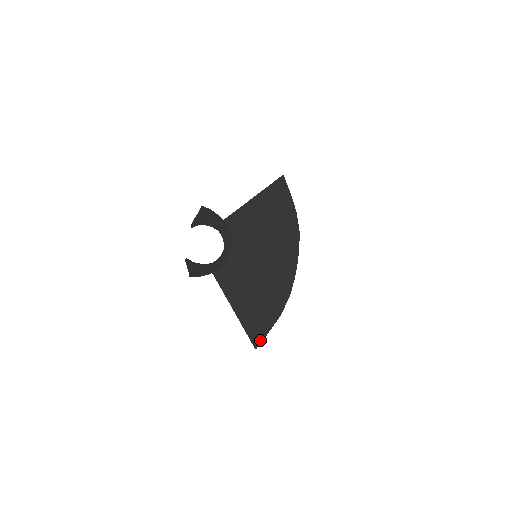
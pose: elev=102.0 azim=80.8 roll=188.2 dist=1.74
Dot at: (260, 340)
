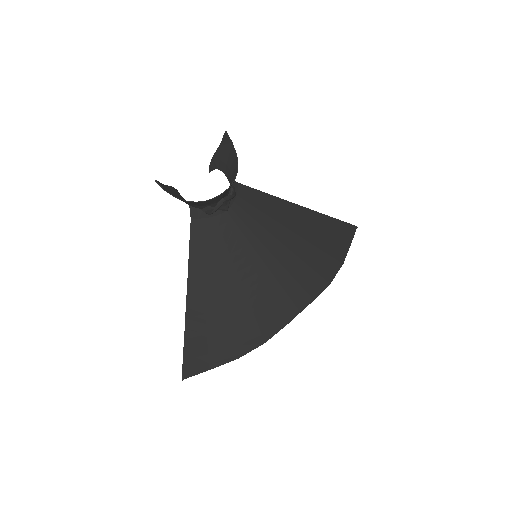
Dot at: (194, 371)
